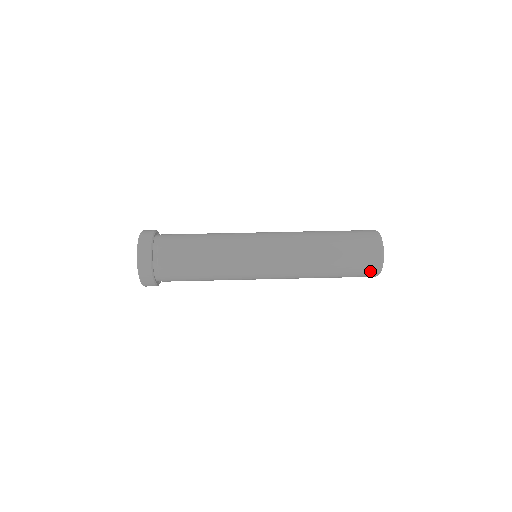
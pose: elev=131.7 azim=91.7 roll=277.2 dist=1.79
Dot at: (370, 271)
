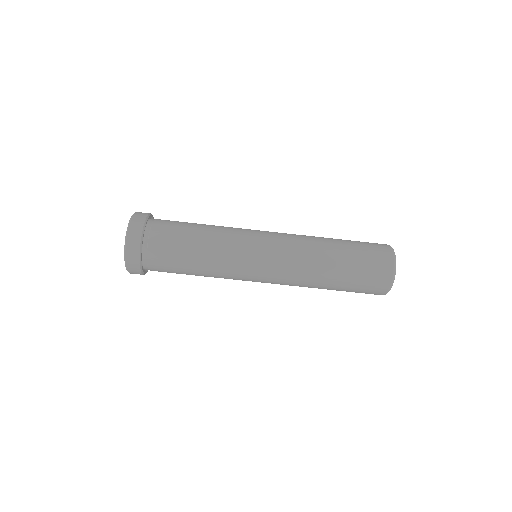
Dot at: (375, 293)
